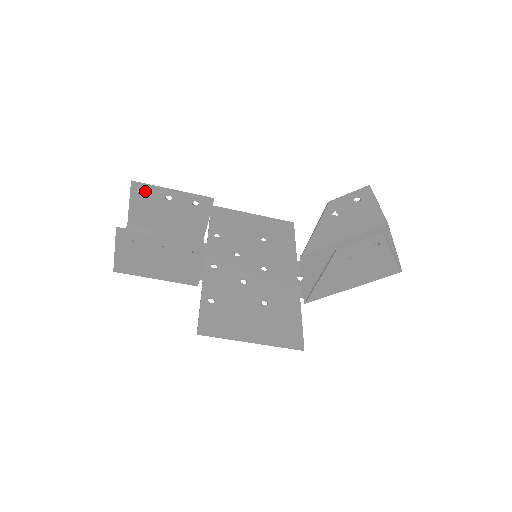
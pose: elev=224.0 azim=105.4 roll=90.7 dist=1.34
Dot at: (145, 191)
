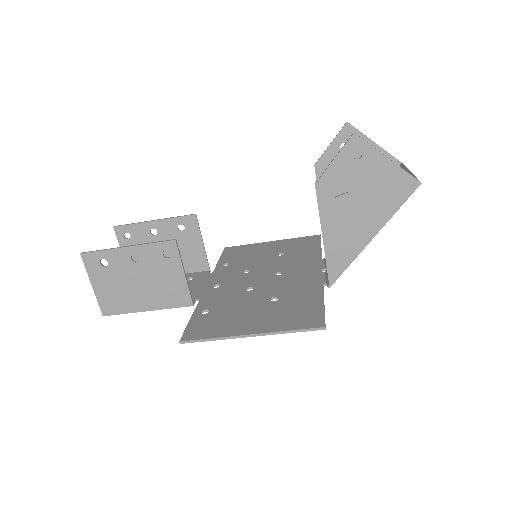
Dot at: (130, 233)
